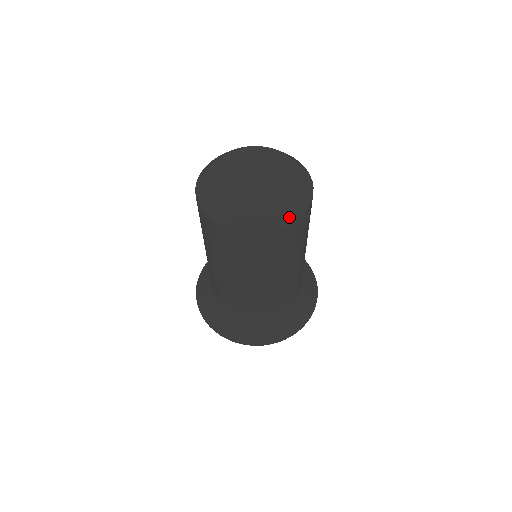
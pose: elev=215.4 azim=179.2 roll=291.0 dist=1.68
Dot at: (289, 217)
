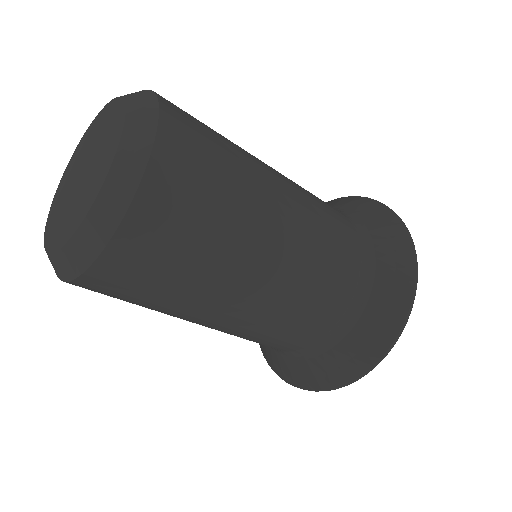
Dot at: (122, 192)
